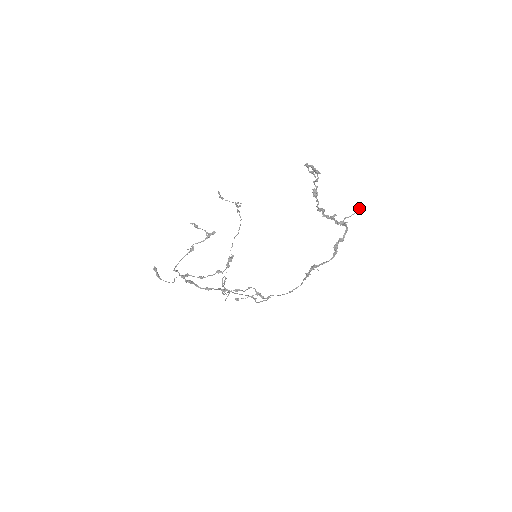
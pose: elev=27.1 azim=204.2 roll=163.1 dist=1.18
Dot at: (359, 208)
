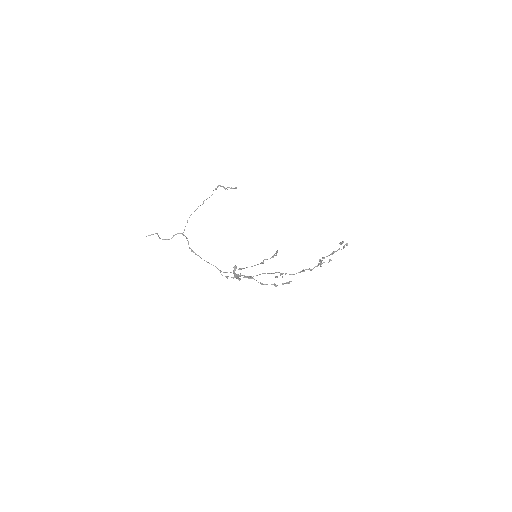
Dot at: occluded
